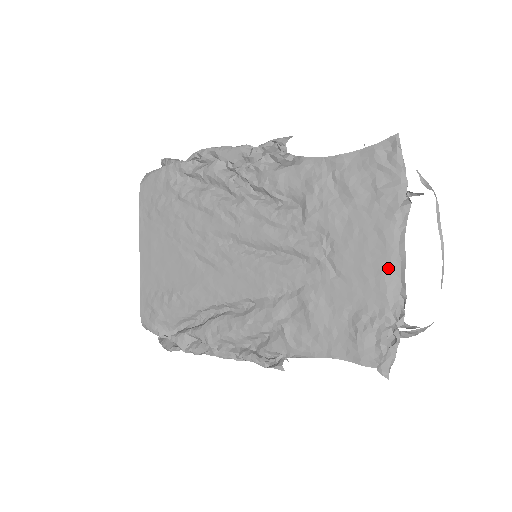
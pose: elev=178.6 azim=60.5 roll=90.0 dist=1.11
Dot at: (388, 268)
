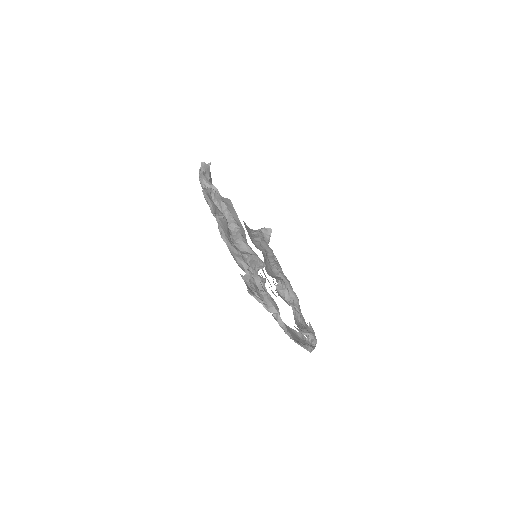
Dot at: occluded
